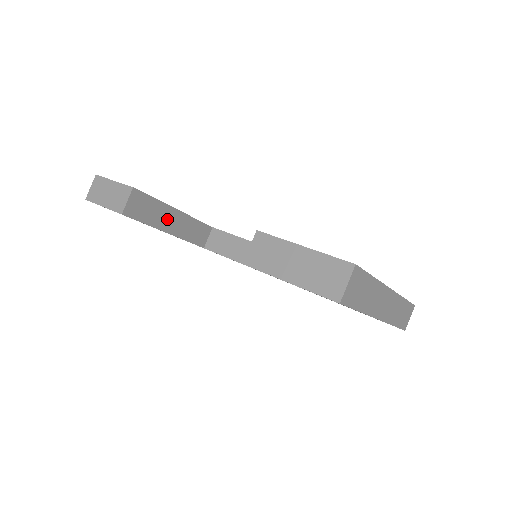
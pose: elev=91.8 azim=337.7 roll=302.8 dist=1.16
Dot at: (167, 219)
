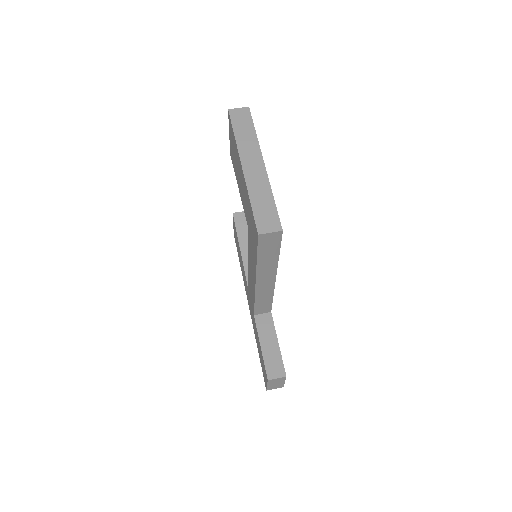
Dot at: (247, 242)
